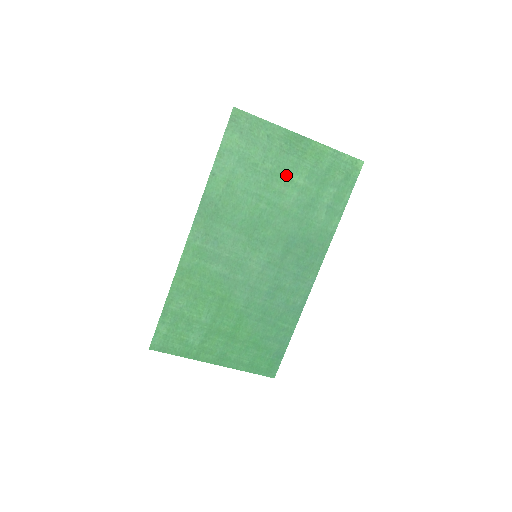
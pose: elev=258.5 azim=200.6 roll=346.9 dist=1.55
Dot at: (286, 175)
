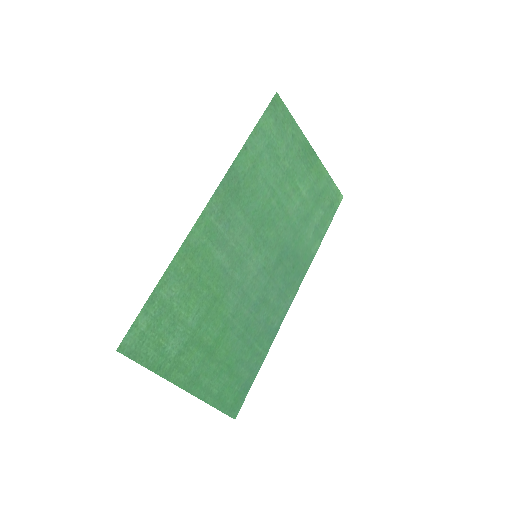
Dot at: (296, 181)
